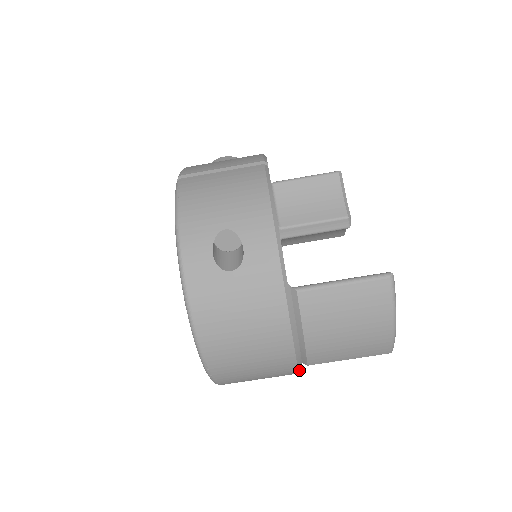
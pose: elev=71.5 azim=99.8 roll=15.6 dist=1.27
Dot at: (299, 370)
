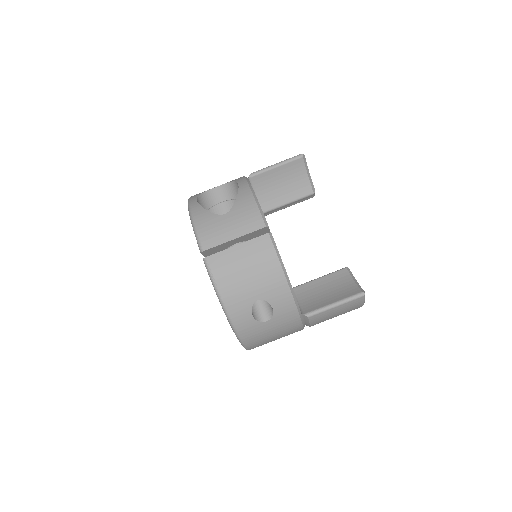
Dot at: occluded
